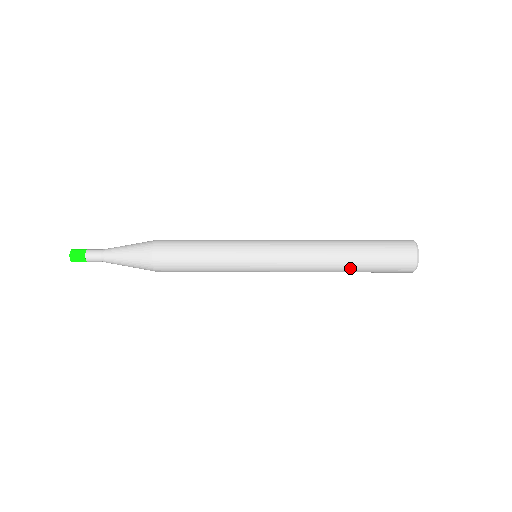
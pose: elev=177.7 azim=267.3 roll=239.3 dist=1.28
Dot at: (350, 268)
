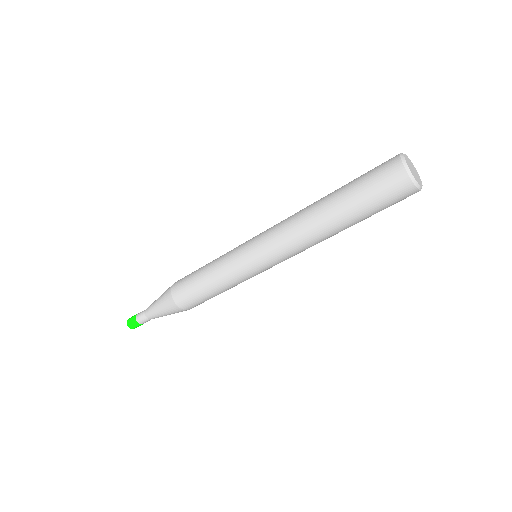
Dot at: (334, 212)
